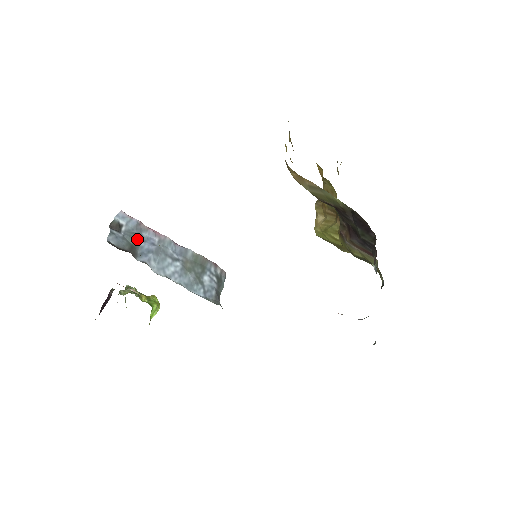
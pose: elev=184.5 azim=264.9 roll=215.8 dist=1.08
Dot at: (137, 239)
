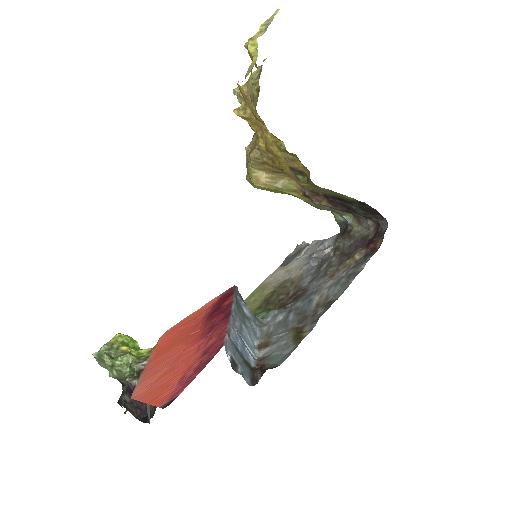
Dot at: (238, 351)
